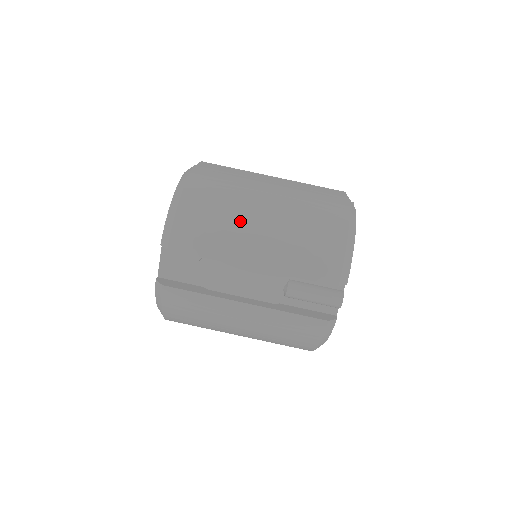
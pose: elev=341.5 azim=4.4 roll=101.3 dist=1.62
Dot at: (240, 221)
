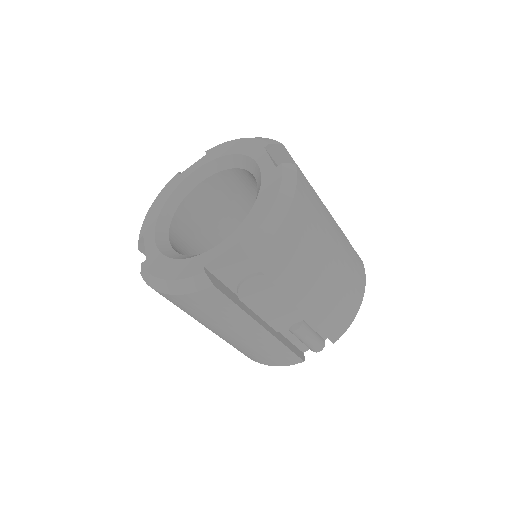
Dot at: (316, 261)
